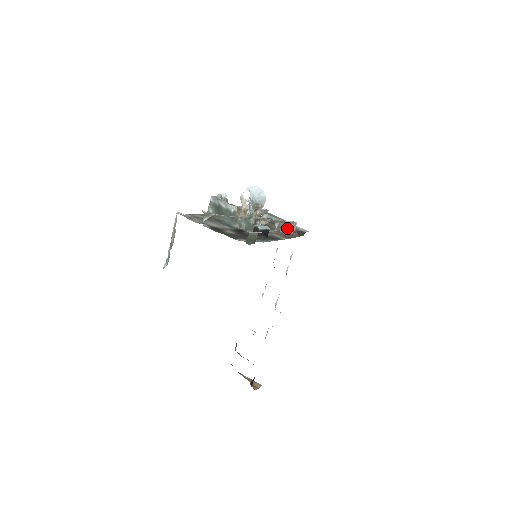
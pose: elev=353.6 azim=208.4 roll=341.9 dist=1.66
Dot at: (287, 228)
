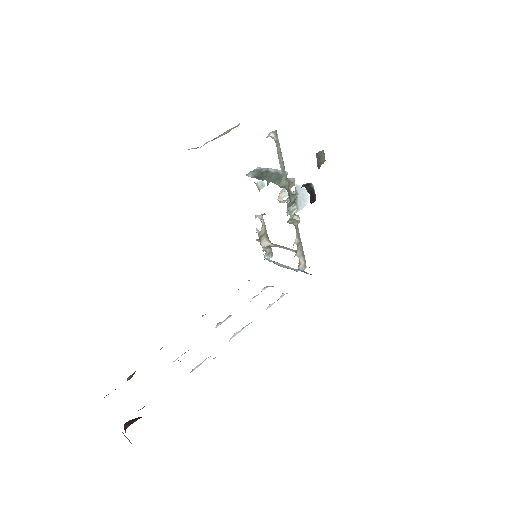
Dot at: (292, 268)
